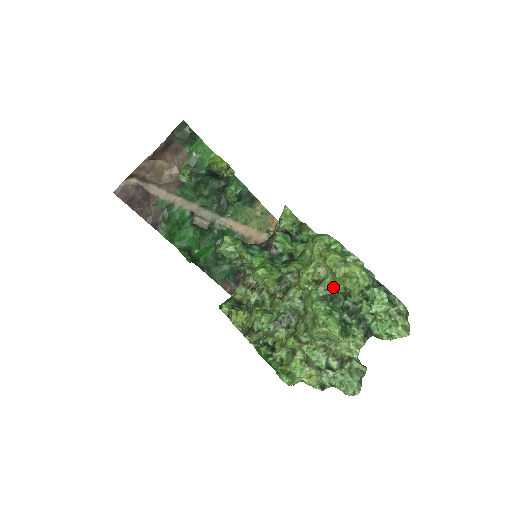
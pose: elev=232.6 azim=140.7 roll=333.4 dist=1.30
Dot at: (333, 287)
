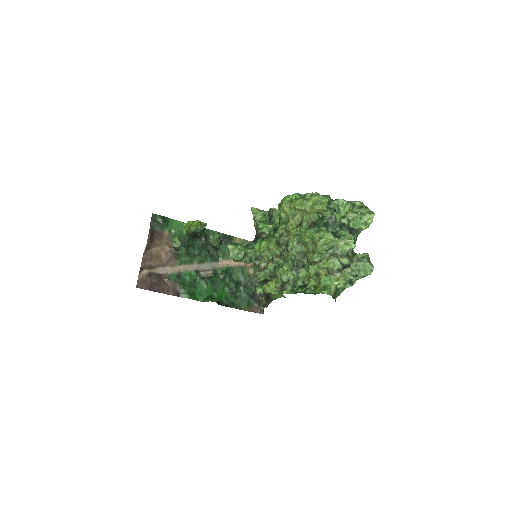
Dot at: (311, 219)
